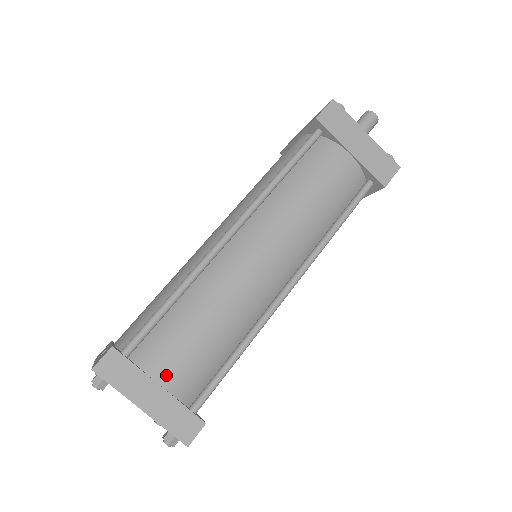
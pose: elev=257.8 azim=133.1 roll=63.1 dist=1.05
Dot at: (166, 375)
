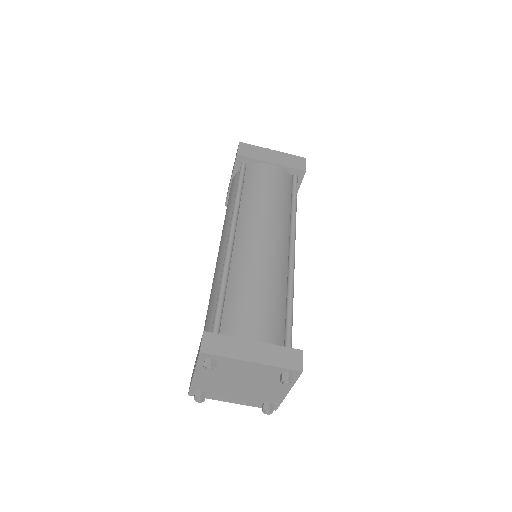
Dot at: (253, 333)
